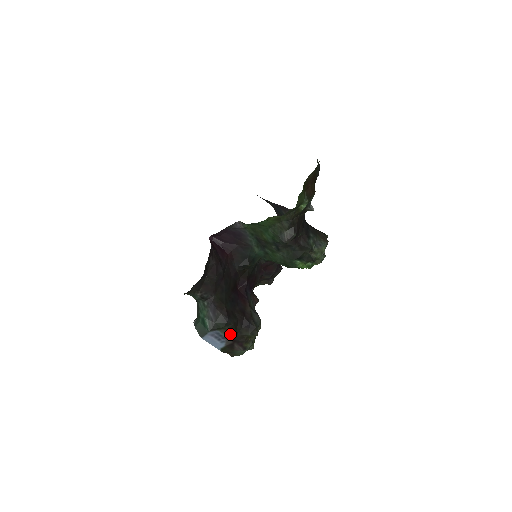
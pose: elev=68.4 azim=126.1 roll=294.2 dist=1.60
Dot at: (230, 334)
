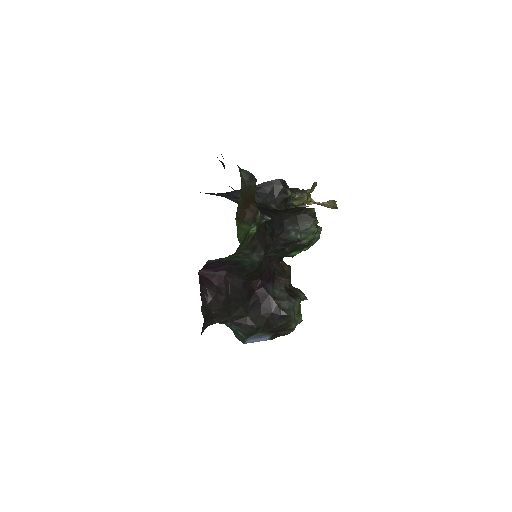
Dot at: (267, 331)
